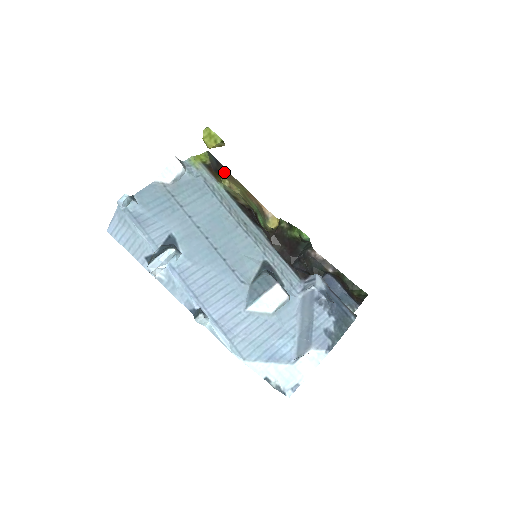
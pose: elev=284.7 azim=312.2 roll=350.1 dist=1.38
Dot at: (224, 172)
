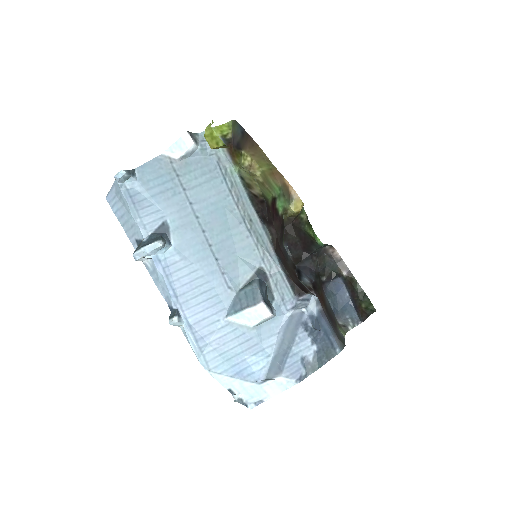
Dot at: (249, 145)
